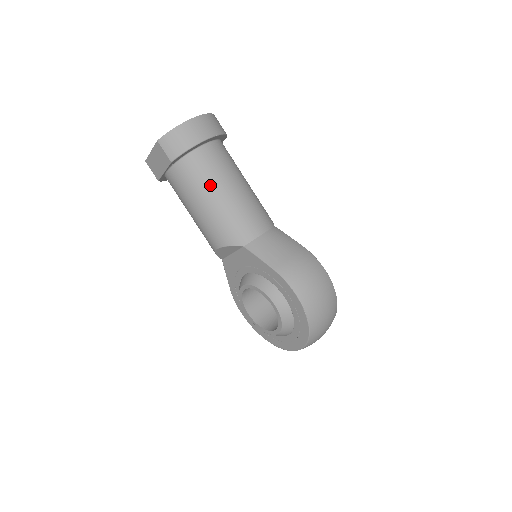
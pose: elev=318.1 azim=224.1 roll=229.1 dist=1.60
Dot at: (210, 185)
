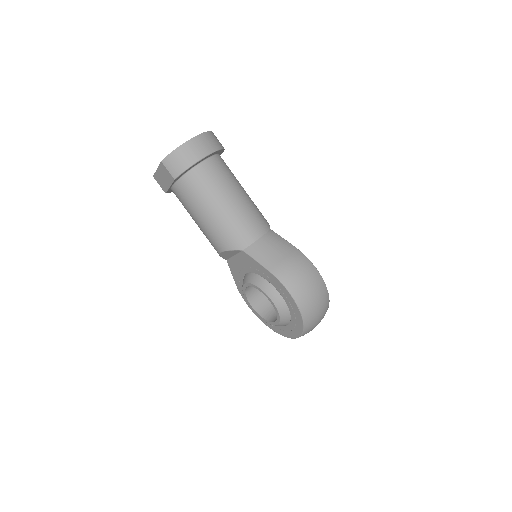
Dot at: (210, 198)
